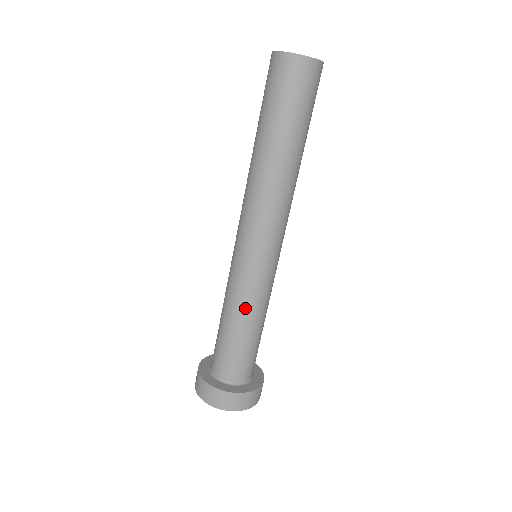
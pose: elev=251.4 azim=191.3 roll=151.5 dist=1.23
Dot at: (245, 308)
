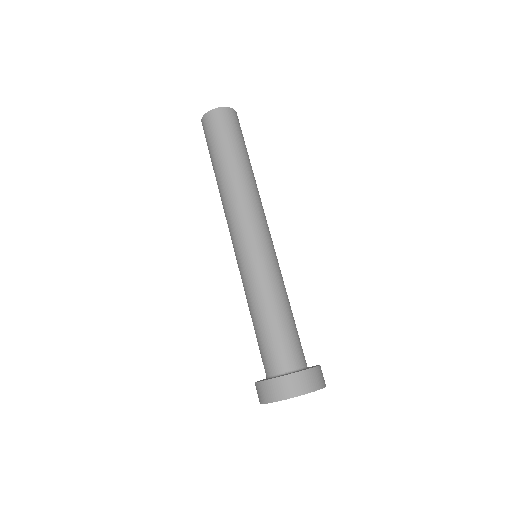
Dot at: (272, 291)
